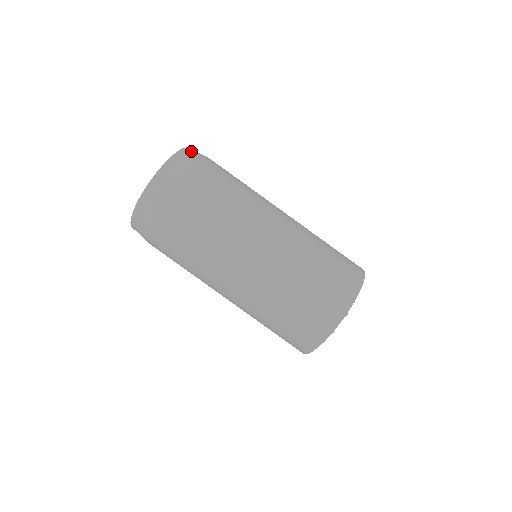
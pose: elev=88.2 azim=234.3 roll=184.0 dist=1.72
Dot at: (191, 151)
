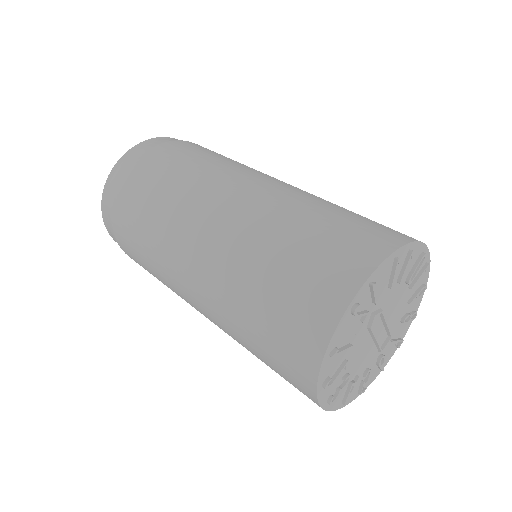
Dot at: occluded
